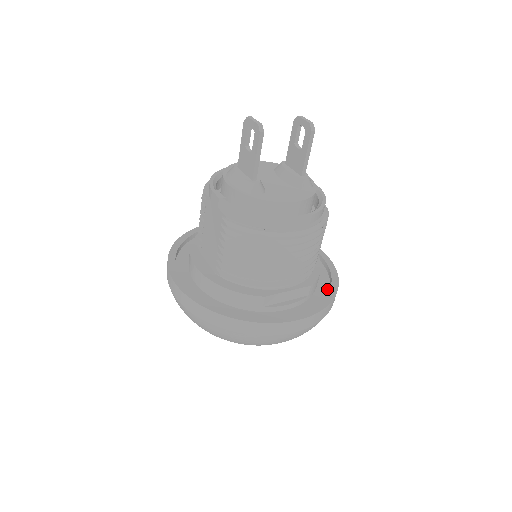
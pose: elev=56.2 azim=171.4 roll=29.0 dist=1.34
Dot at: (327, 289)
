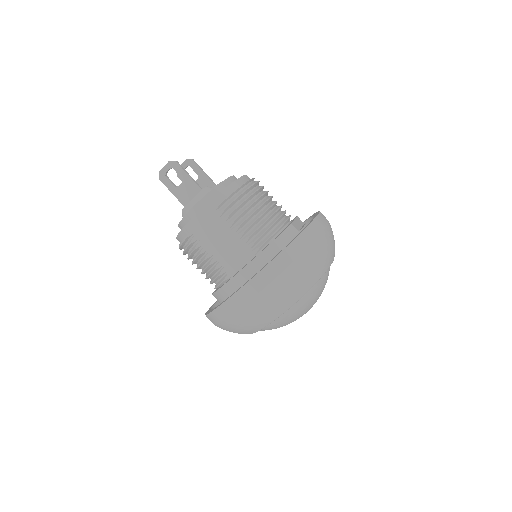
Dot at: occluded
